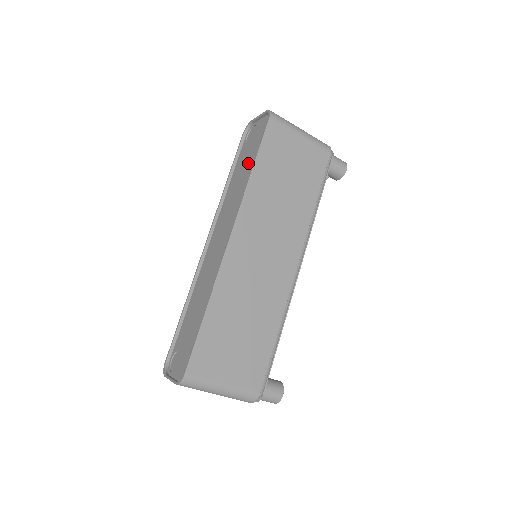
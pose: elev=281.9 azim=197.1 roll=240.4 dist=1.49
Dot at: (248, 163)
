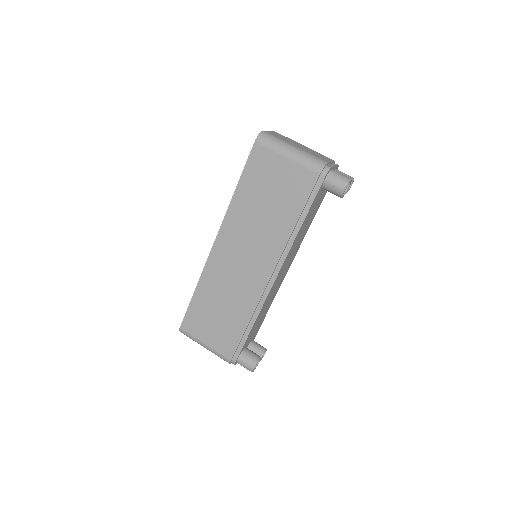
Dot at: occluded
